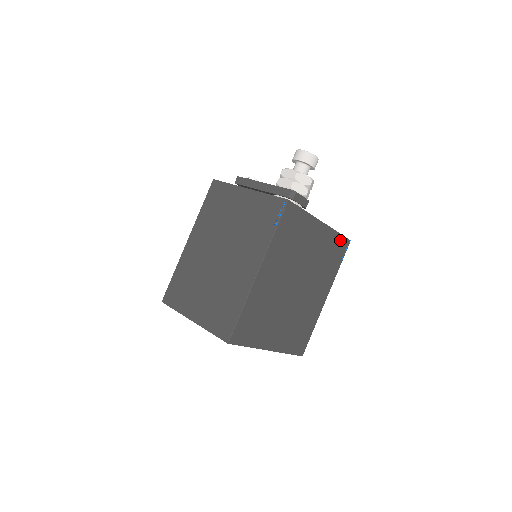
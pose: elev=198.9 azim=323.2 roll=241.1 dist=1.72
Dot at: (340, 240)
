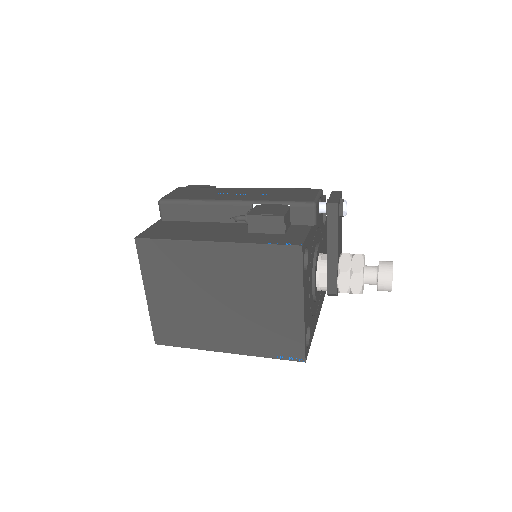
Dot at: occluded
